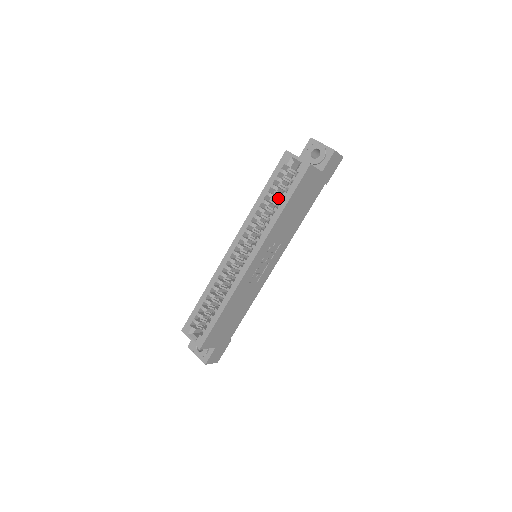
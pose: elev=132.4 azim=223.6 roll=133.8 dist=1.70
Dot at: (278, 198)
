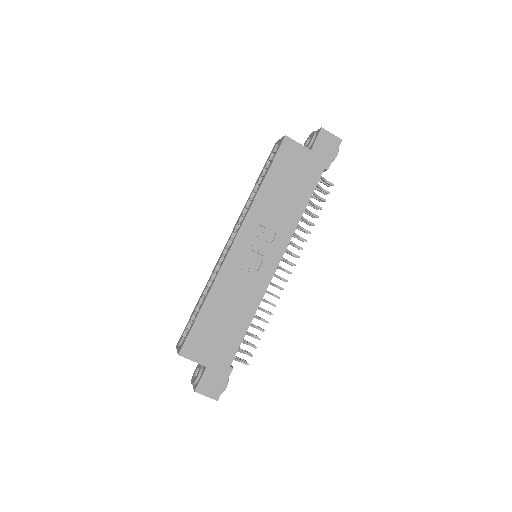
Dot at: occluded
